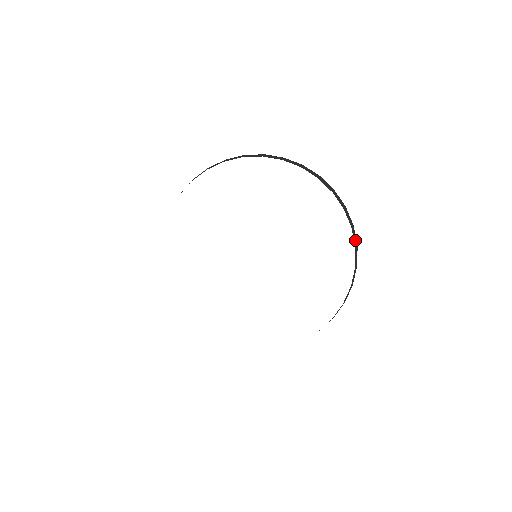
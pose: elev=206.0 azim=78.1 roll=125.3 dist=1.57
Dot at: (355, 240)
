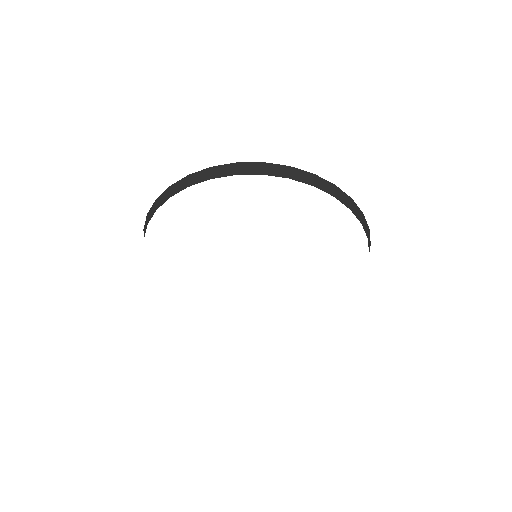
Dot at: (366, 228)
